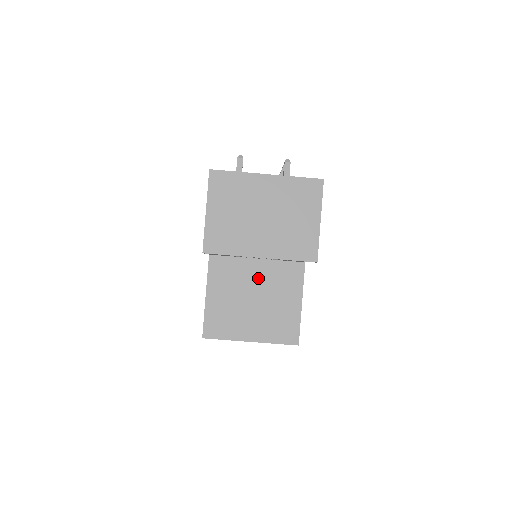
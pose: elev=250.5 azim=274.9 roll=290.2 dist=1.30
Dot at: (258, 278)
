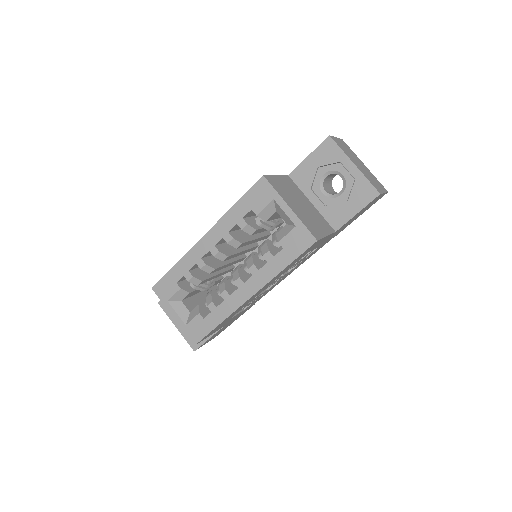
Dot at: (308, 206)
